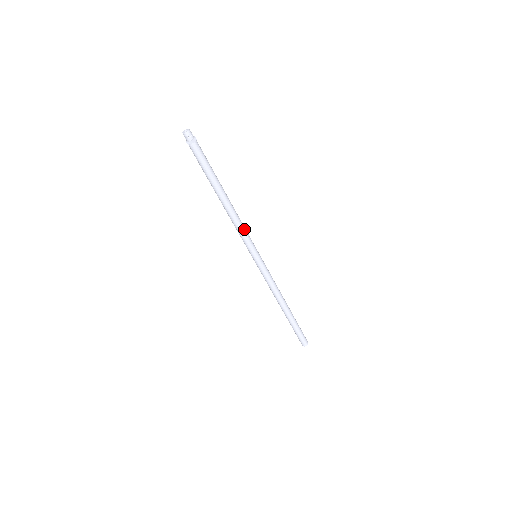
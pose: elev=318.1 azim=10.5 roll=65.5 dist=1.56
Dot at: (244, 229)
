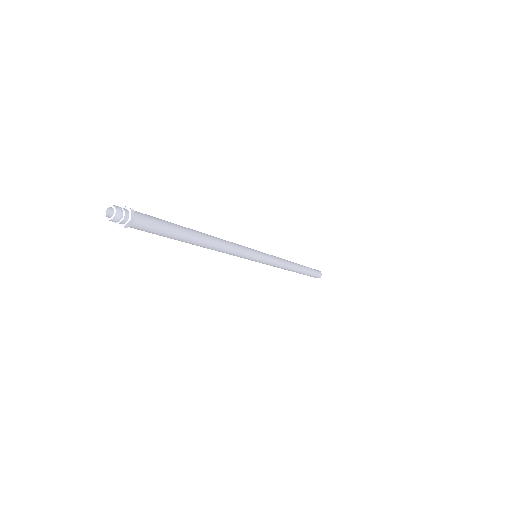
Dot at: (237, 246)
